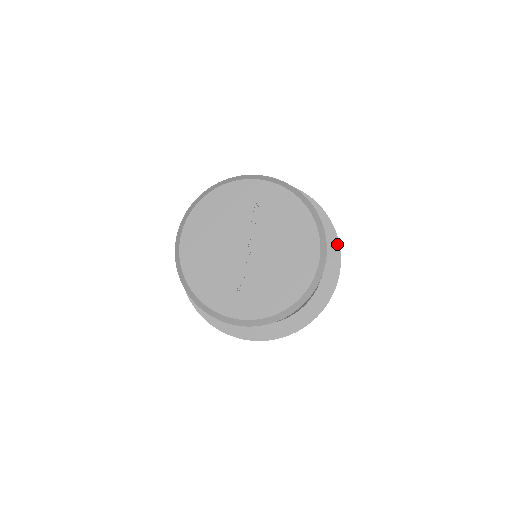
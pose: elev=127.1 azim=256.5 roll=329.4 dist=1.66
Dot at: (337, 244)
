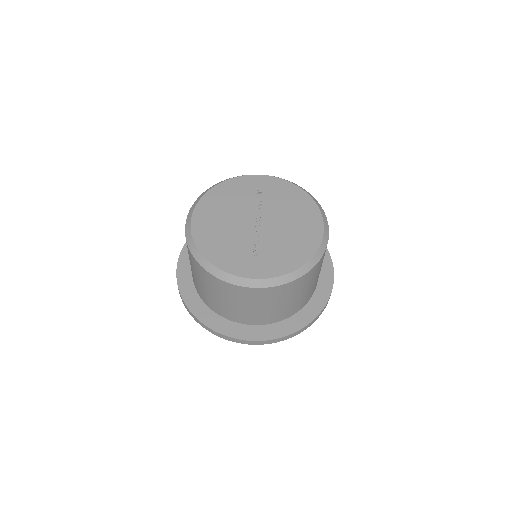
Dot at: (326, 249)
